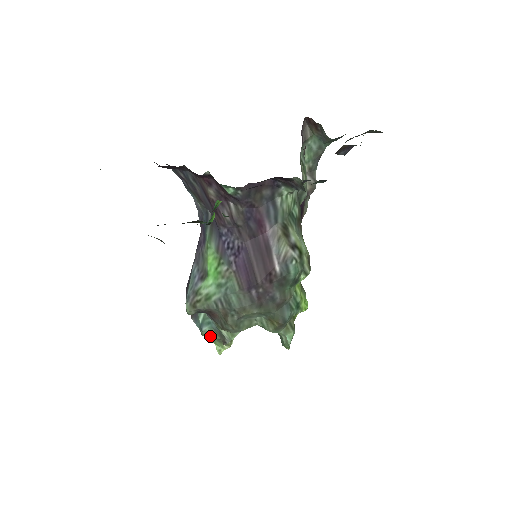
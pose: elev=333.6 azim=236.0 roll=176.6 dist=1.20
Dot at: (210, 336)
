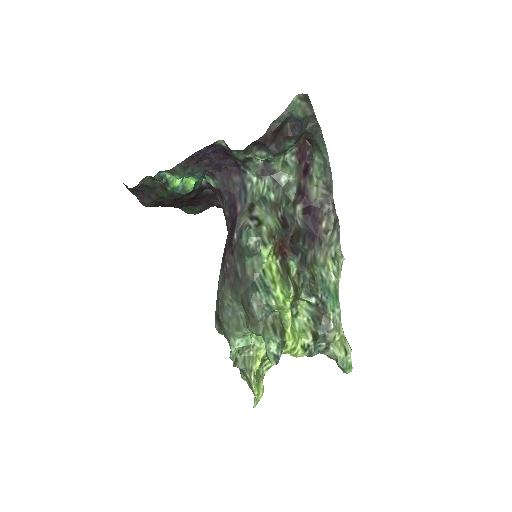
Dot at: occluded
